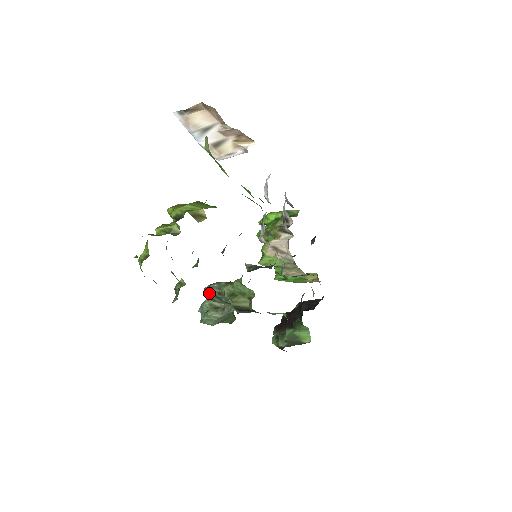
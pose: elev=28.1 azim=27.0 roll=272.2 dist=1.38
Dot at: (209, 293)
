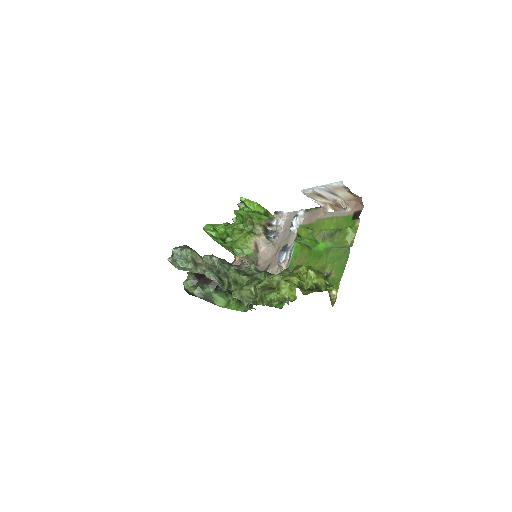
Dot at: (215, 265)
